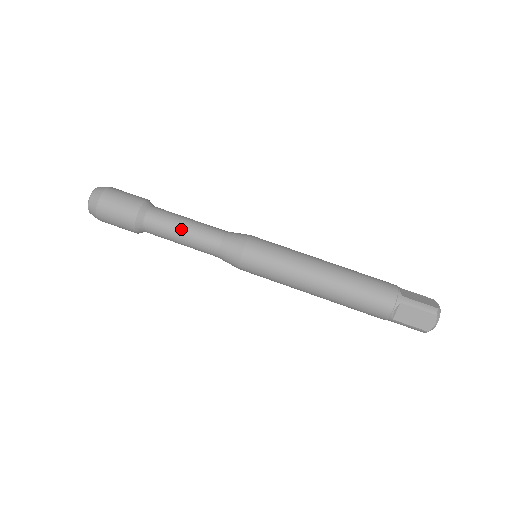
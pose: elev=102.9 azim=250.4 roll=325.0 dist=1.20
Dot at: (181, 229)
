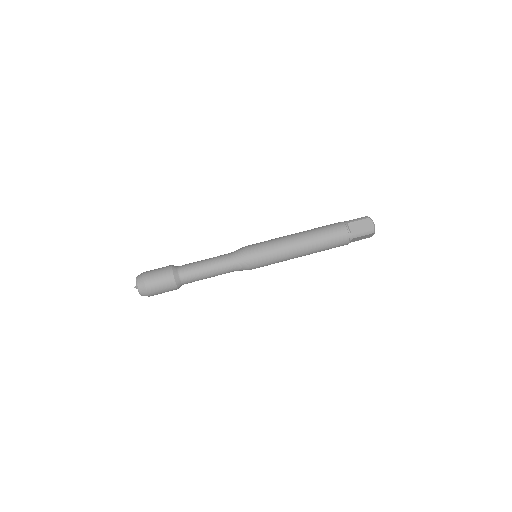
Dot at: (203, 263)
